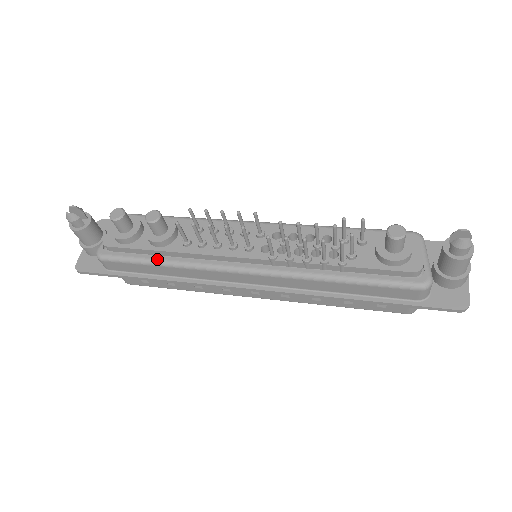
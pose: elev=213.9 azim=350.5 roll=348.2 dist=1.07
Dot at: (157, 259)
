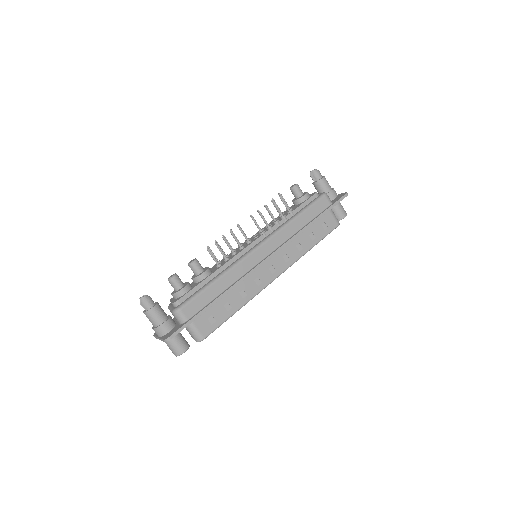
Dot at: (211, 280)
